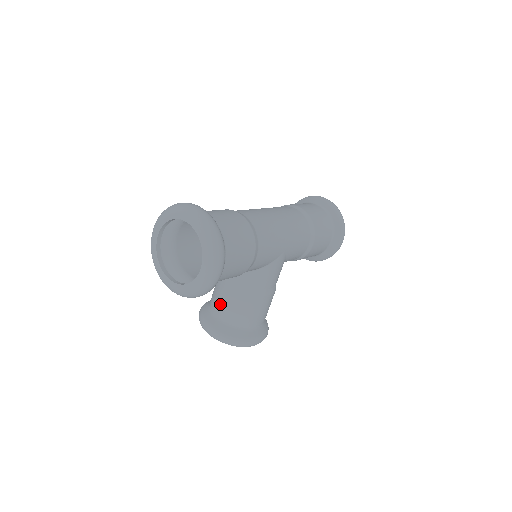
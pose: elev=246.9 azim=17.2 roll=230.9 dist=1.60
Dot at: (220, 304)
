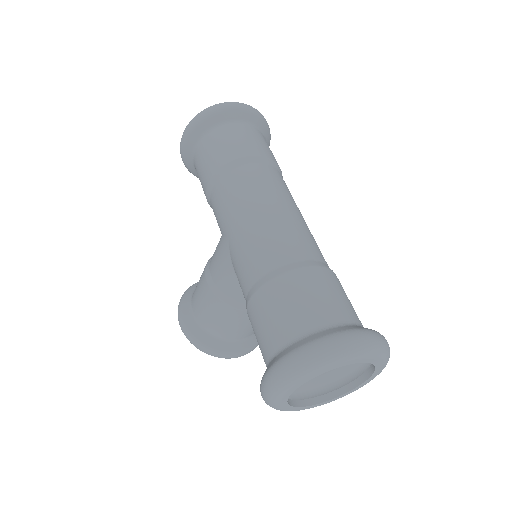
Dot at: (241, 330)
